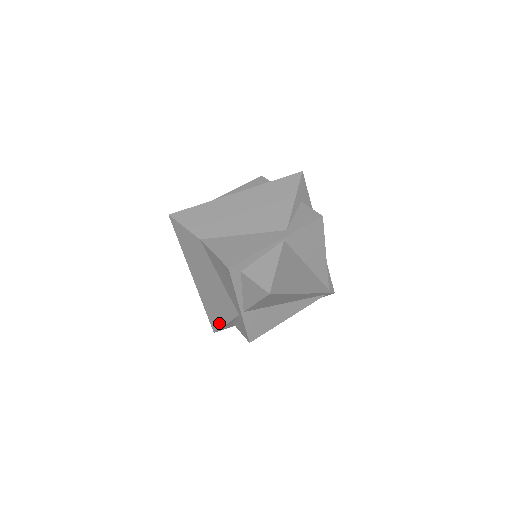
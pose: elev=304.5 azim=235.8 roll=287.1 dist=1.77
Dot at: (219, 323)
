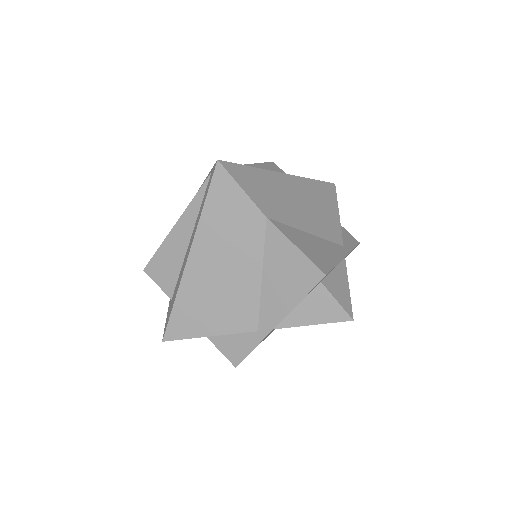
Dot at: (193, 332)
